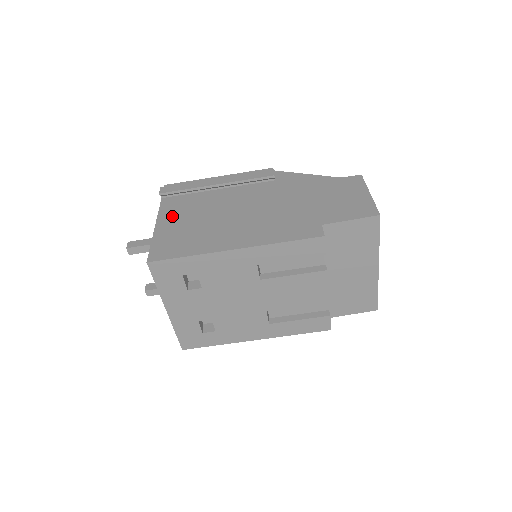
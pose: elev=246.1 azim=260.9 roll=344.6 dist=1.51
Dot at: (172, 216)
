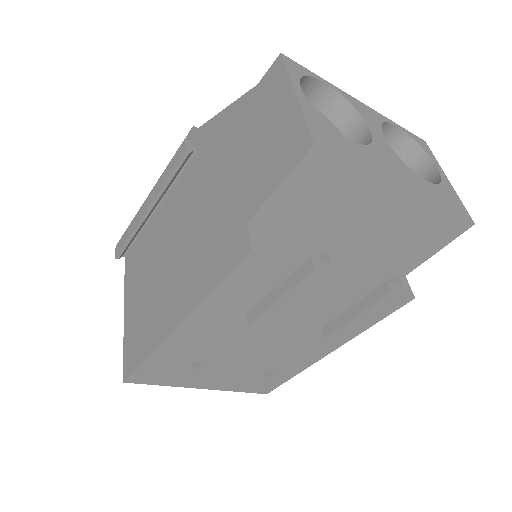
Dot at: (132, 287)
